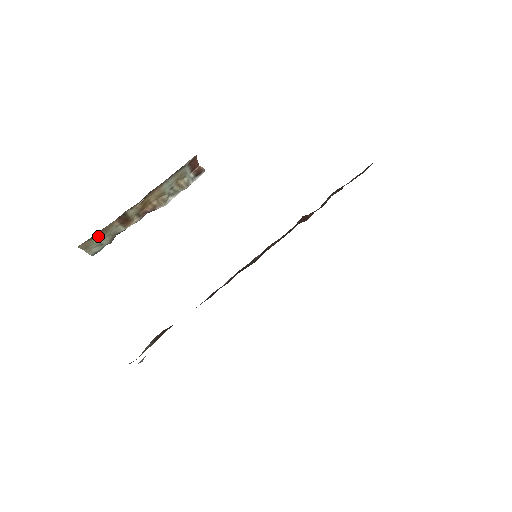
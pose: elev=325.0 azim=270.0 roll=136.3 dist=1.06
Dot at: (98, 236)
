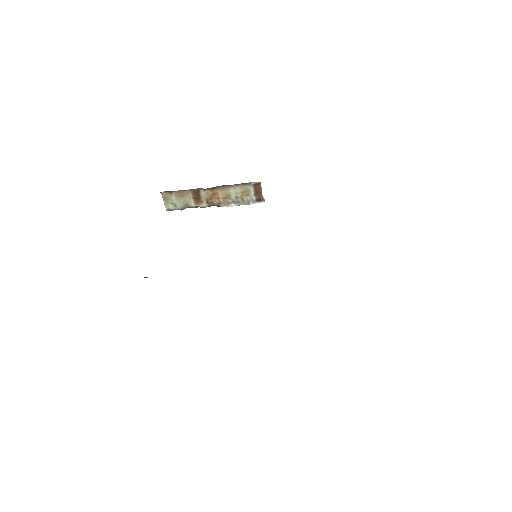
Dot at: (176, 195)
